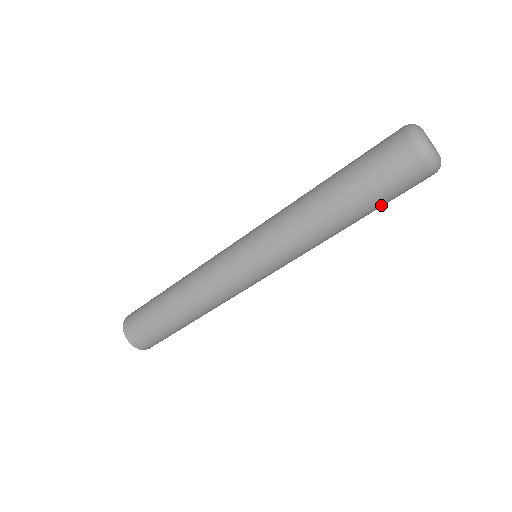
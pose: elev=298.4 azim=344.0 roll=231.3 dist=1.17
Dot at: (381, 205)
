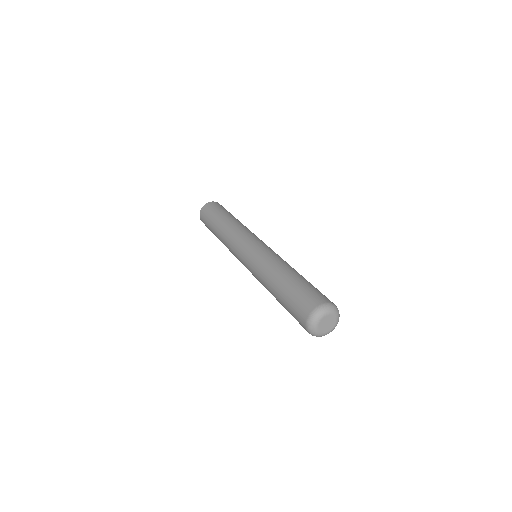
Dot at: occluded
